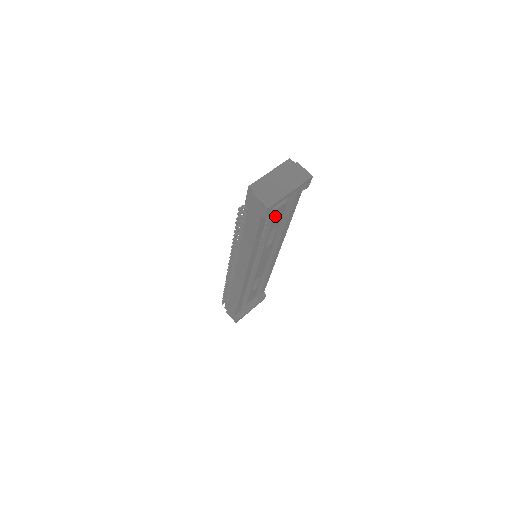
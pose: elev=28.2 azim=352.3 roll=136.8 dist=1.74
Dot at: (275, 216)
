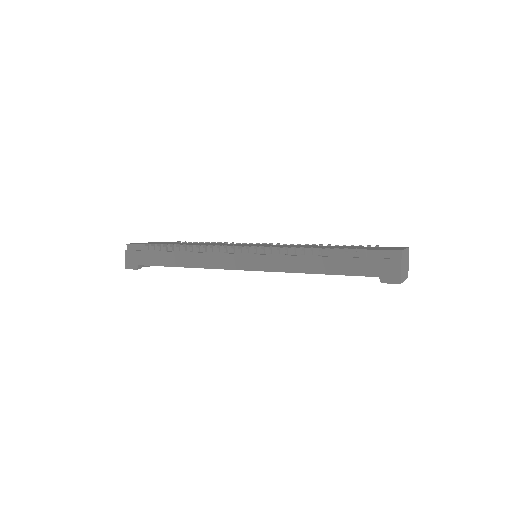
Dot at: occluded
